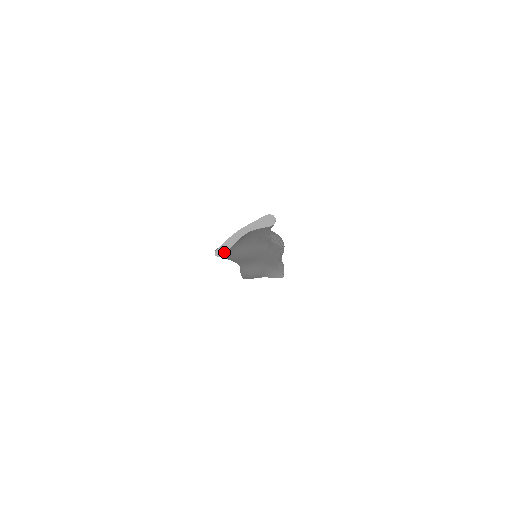
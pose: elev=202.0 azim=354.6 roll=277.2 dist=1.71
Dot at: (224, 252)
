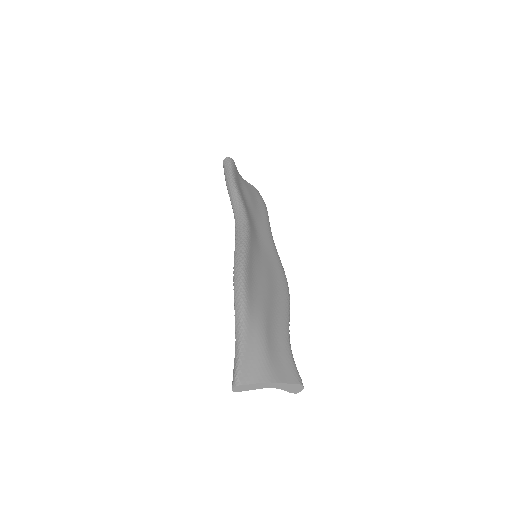
Dot at: (241, 391)
